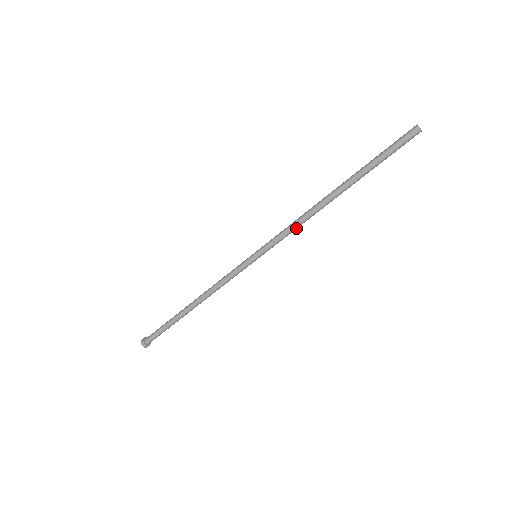
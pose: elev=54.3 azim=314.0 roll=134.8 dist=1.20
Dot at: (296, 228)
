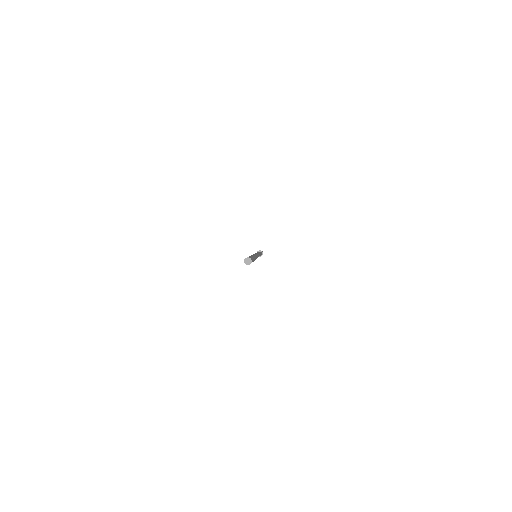
Dot at: occluded
